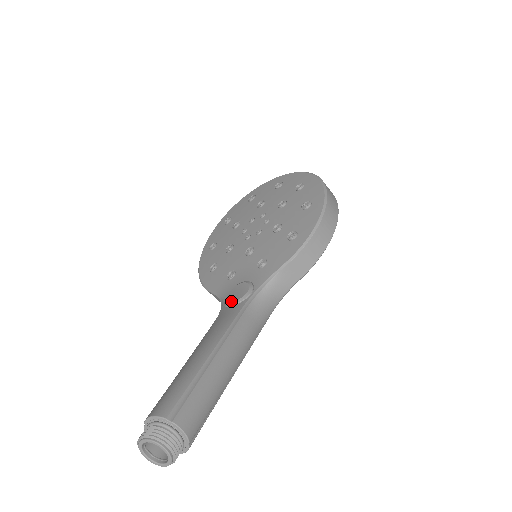
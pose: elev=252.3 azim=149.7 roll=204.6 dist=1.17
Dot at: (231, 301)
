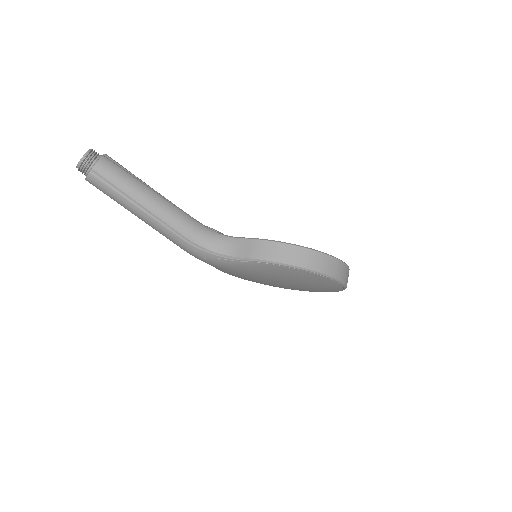
Dot at: occluded
